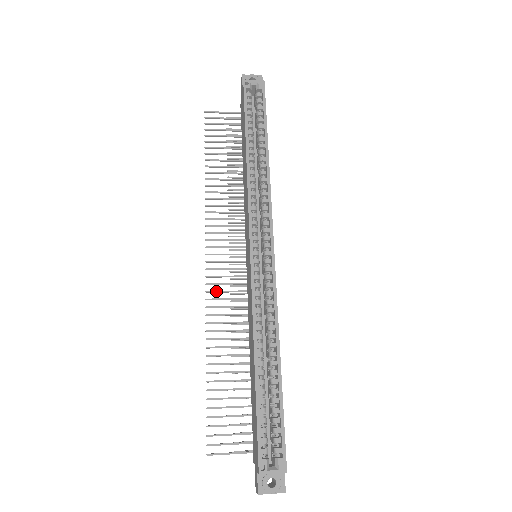
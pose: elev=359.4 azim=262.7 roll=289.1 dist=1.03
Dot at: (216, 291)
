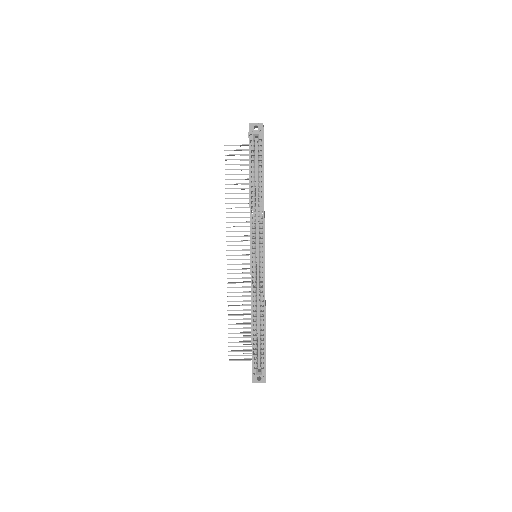
Dot at: occluded
